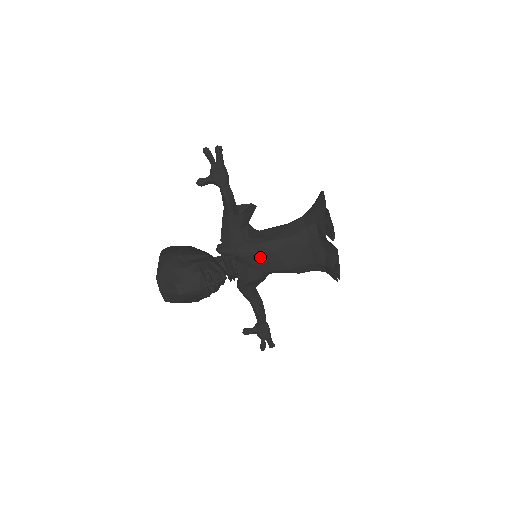
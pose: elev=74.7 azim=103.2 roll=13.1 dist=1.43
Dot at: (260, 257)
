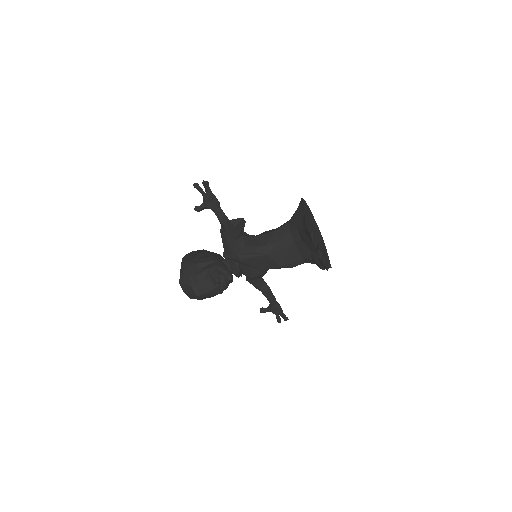
Dot at: (256, 260)
